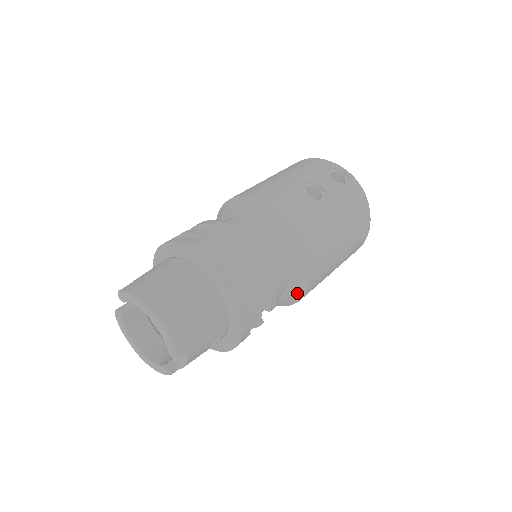
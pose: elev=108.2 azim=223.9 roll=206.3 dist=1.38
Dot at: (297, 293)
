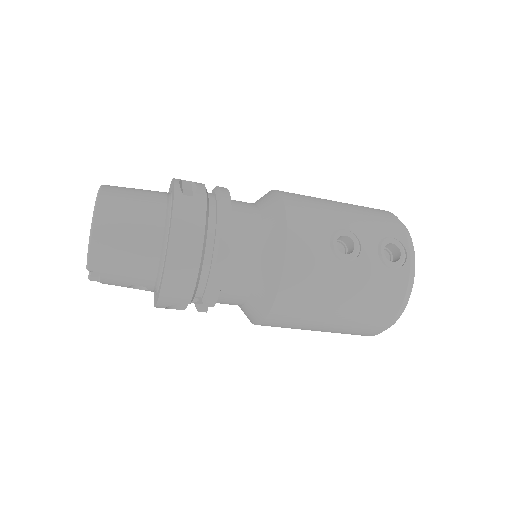
Dot at: (254, 316)
